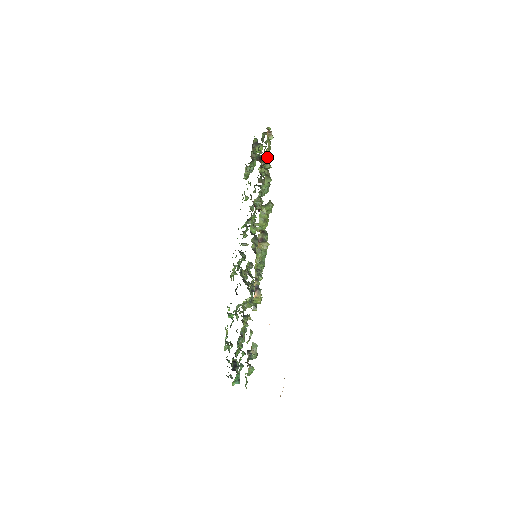
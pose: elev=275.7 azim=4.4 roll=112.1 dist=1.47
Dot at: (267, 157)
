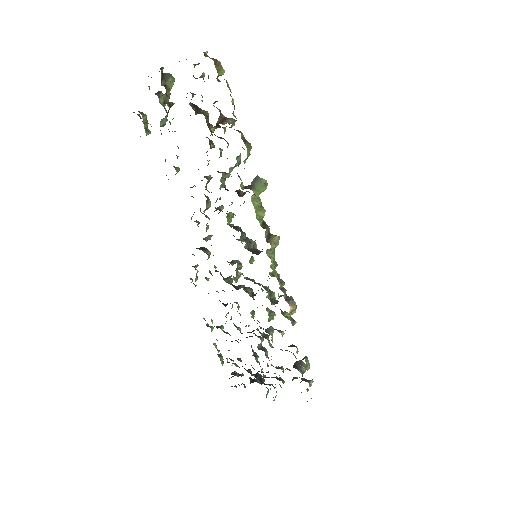
Dot at: occluded
